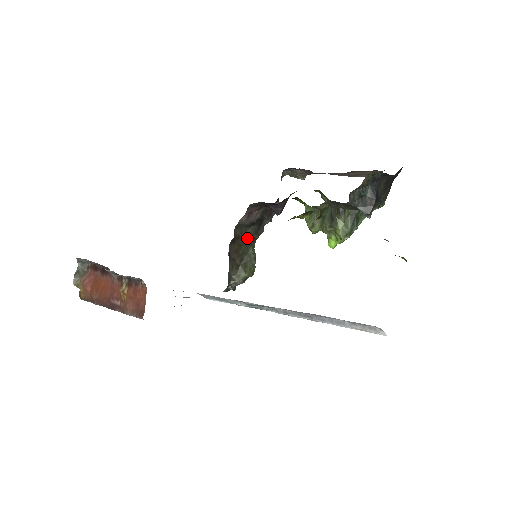
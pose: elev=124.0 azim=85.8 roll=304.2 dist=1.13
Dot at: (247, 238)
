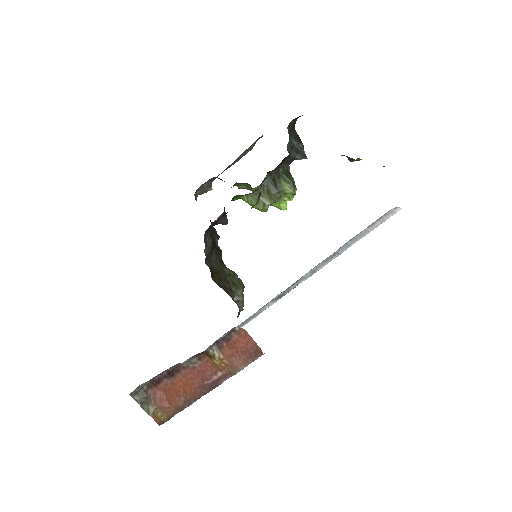
Dot at: (217, 264)
